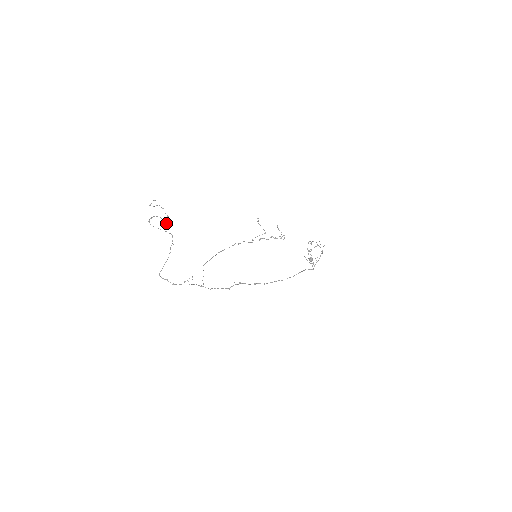
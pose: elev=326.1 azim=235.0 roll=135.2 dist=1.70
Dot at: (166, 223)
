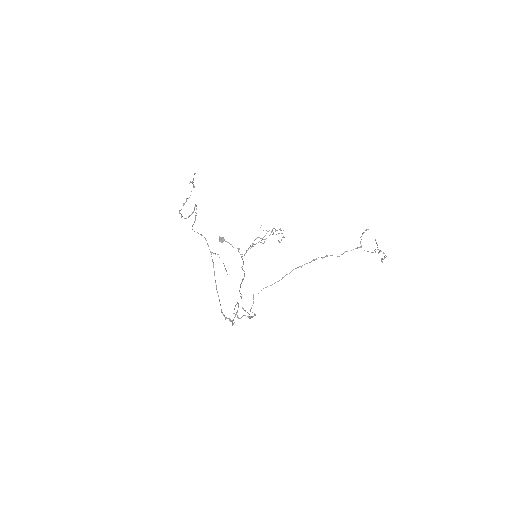
Dot at: (179, 210)
